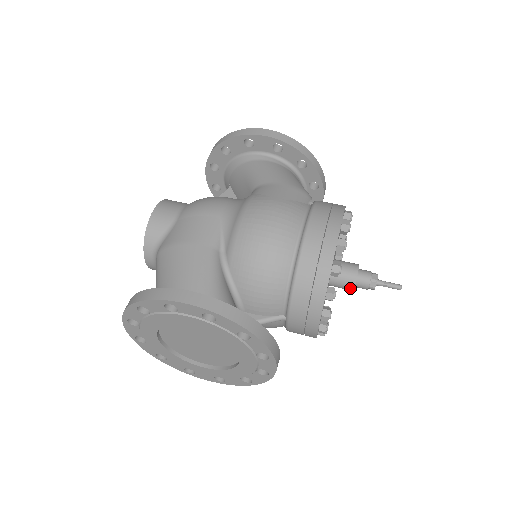
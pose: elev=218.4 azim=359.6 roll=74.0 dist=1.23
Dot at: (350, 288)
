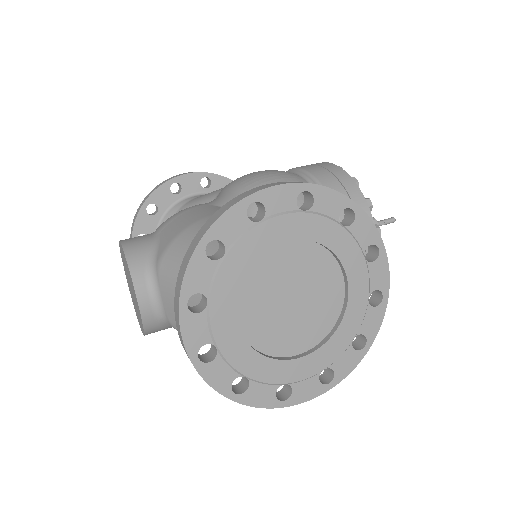
Dot at: occluded
